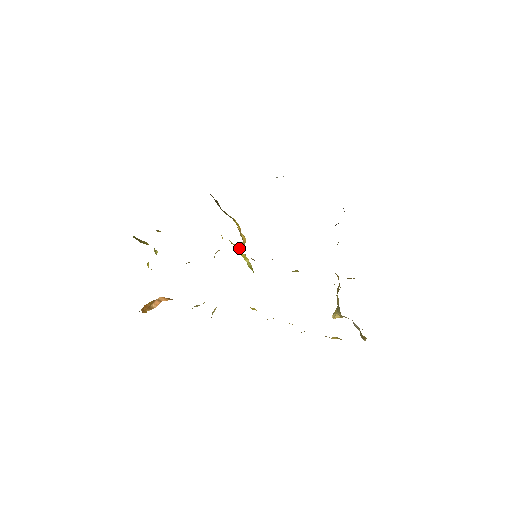
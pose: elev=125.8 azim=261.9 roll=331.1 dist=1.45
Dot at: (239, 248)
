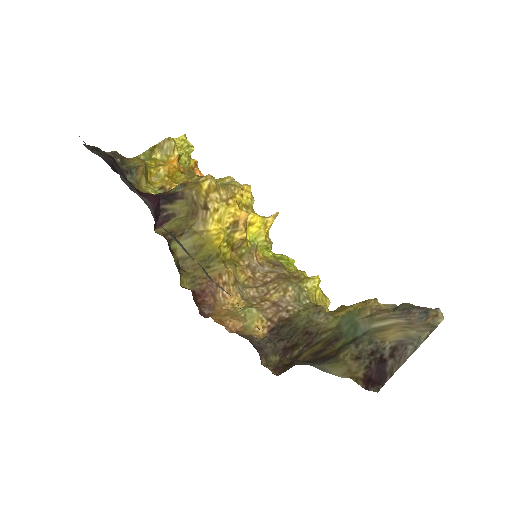
Dot at: (257, 219)
